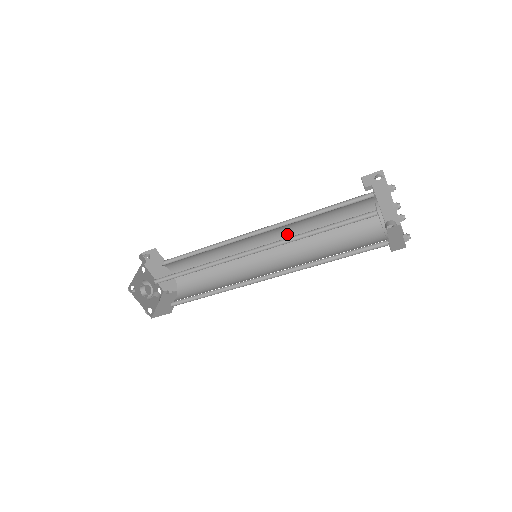
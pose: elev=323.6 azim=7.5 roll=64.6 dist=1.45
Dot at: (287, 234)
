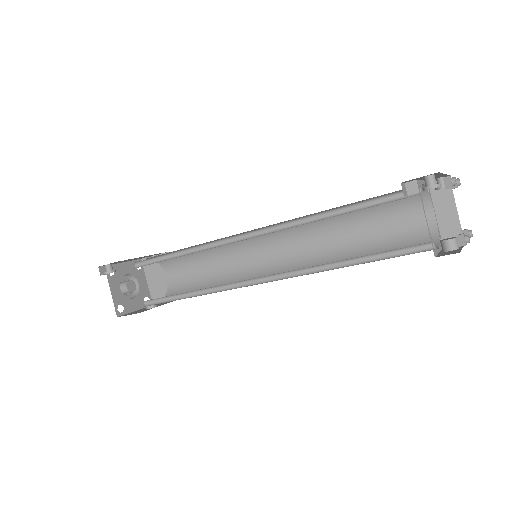
Dot at: occluded
